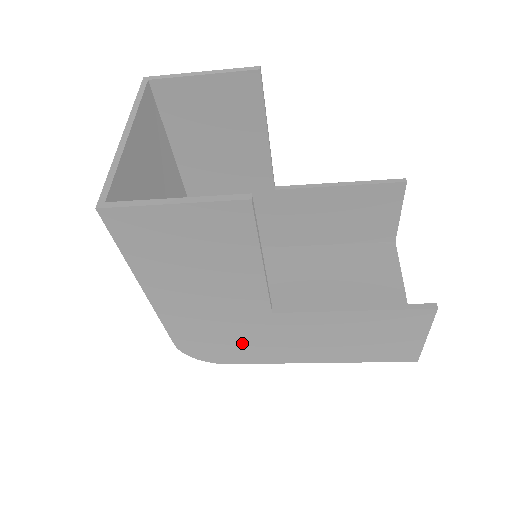
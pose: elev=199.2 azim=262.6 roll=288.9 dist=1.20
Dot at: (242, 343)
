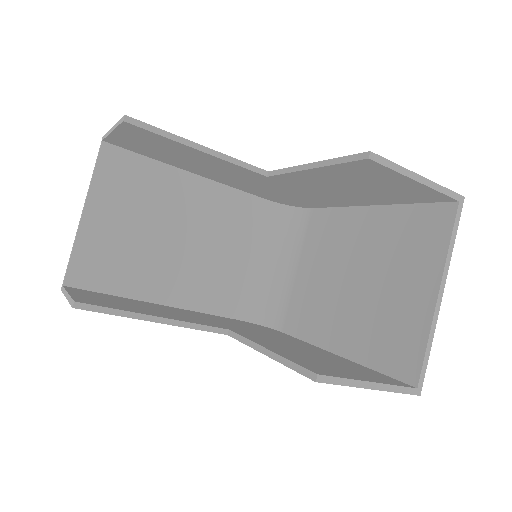
Dot at: occluded
